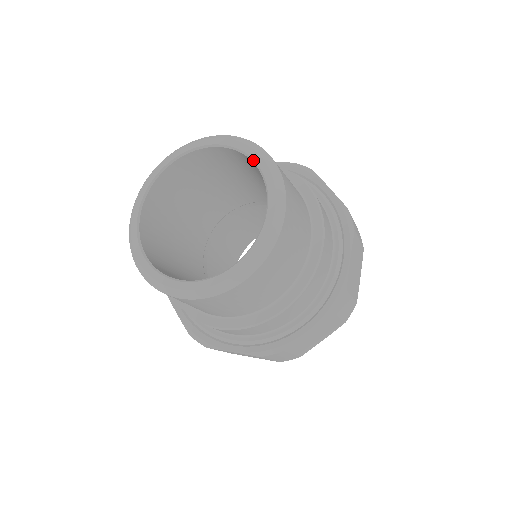
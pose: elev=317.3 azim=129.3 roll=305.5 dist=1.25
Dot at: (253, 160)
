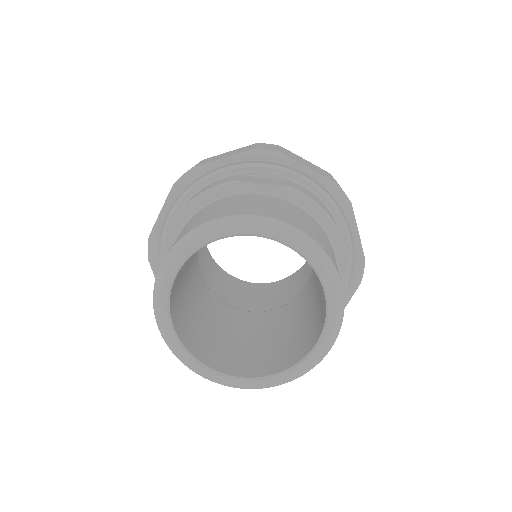
Dot at: (282, 242)
